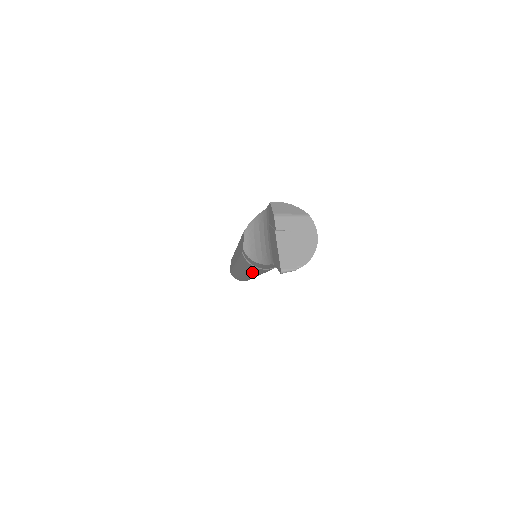
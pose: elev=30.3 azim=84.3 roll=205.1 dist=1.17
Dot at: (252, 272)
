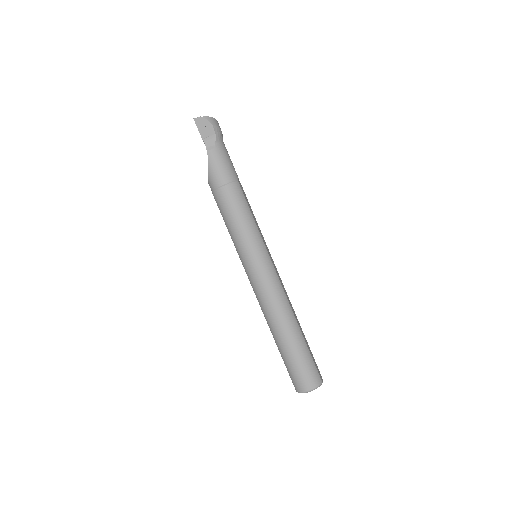
Dot at: (237, 231)
